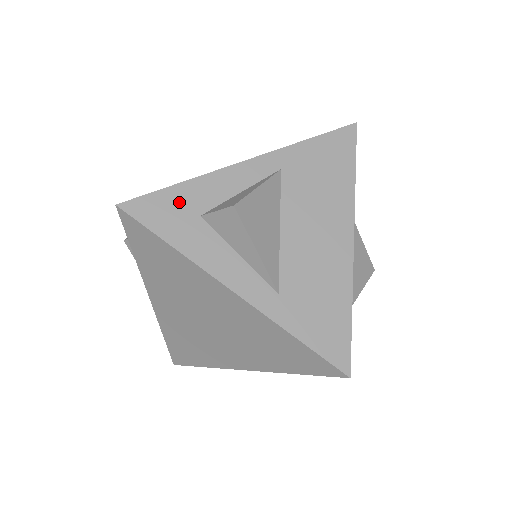
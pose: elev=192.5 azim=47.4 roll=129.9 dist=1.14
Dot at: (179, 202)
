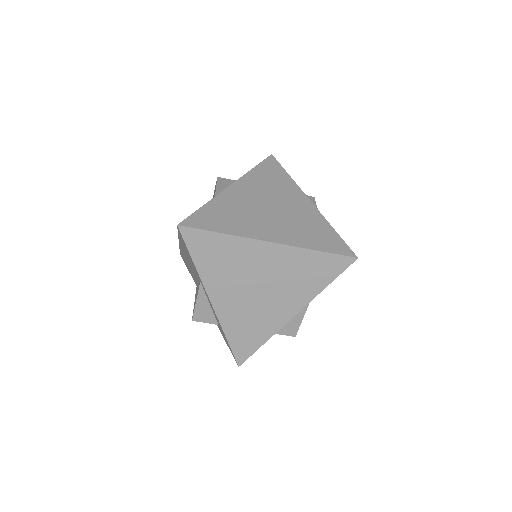
Dot at: occluded
